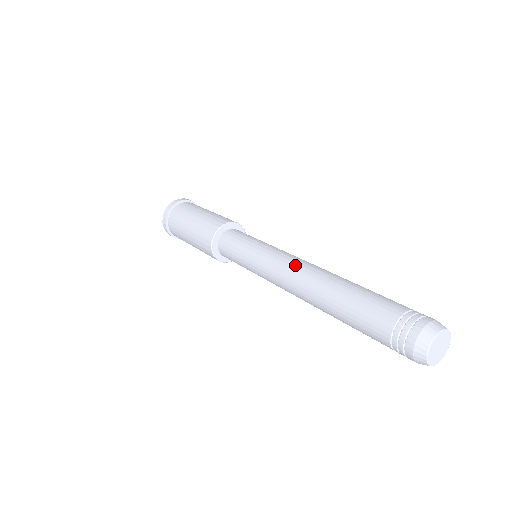
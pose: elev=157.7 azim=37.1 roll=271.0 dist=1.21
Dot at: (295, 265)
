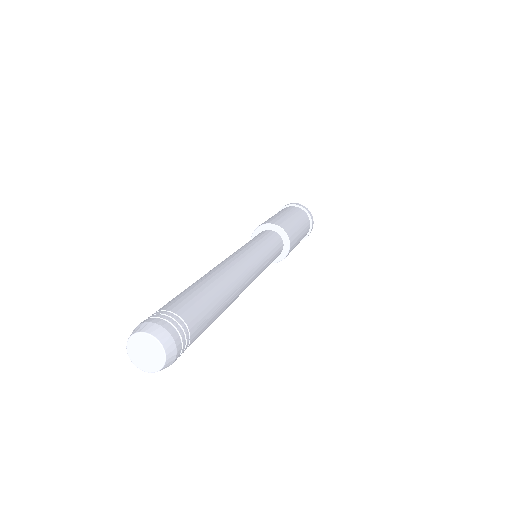
Dot at: (222, 261)
